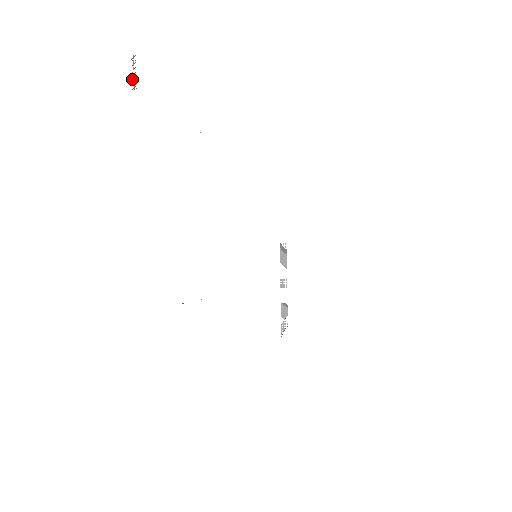
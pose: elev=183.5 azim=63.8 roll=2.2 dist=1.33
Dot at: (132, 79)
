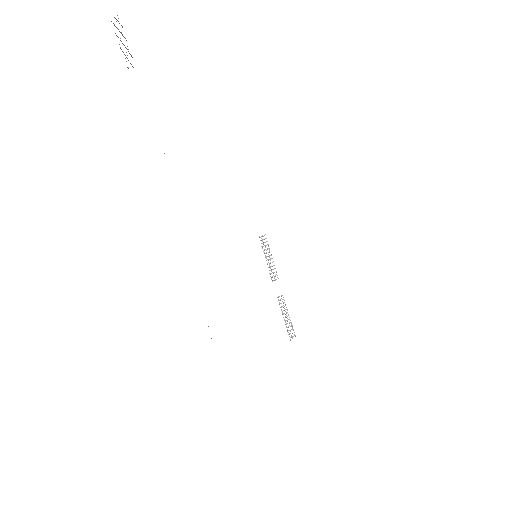
Dot at: occluded
